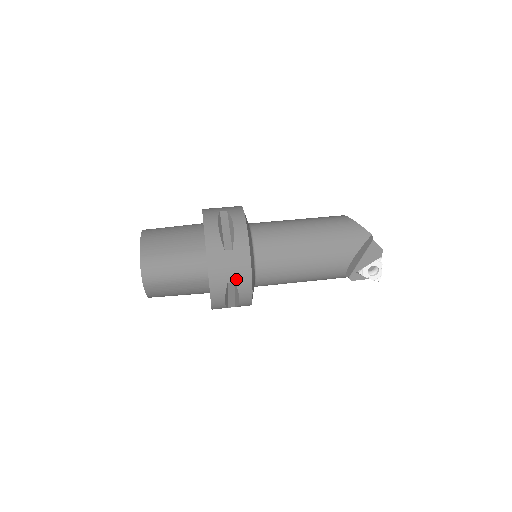
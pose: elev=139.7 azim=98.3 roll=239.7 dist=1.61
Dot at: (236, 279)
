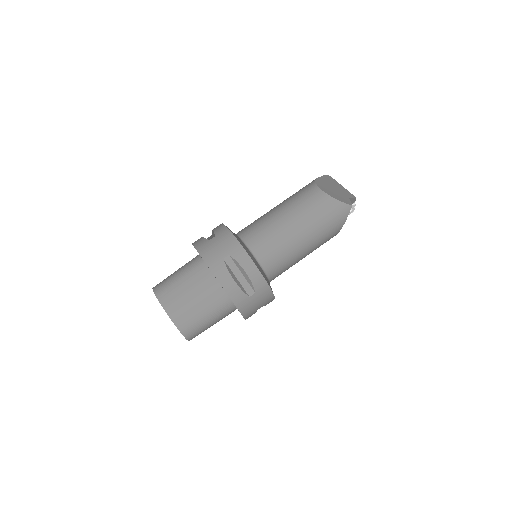
Dot at: (263, 305)
